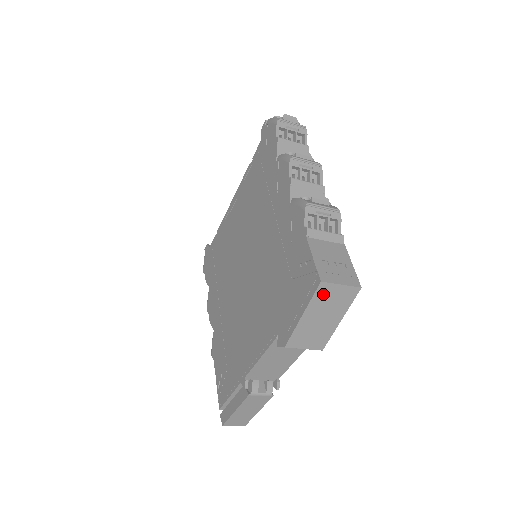
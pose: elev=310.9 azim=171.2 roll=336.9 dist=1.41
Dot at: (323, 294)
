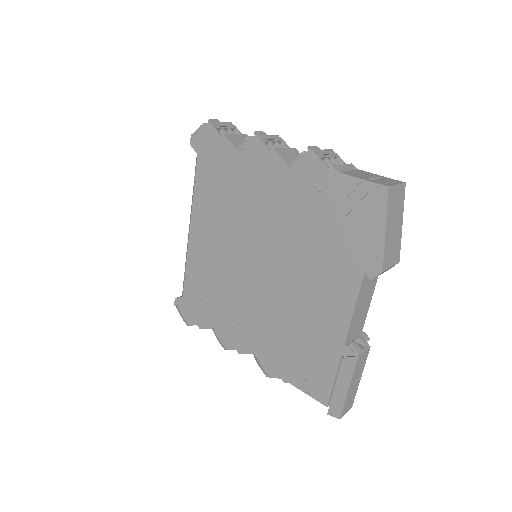
Dot at: (391, 200)
